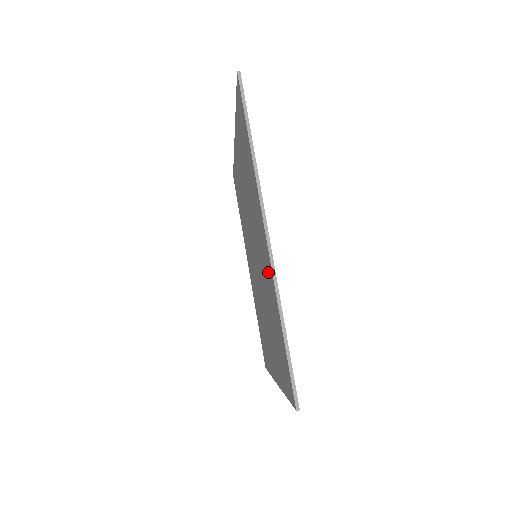
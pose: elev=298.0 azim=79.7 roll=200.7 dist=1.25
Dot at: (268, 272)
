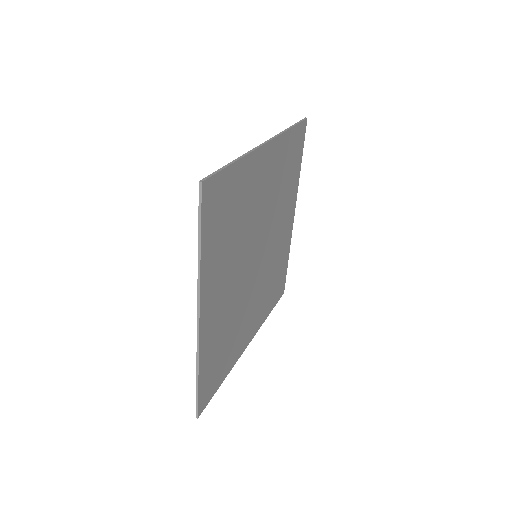
Dot at: (252, 174)
